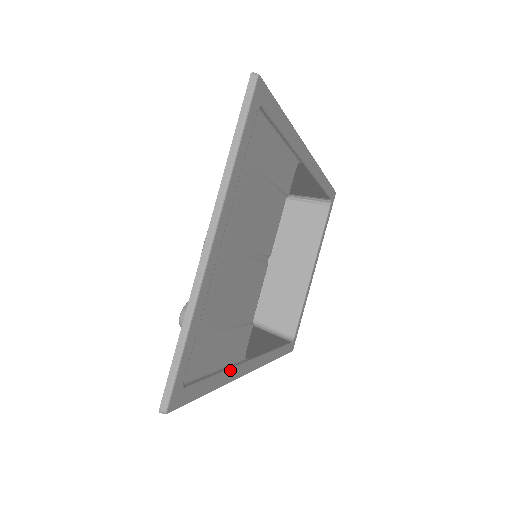
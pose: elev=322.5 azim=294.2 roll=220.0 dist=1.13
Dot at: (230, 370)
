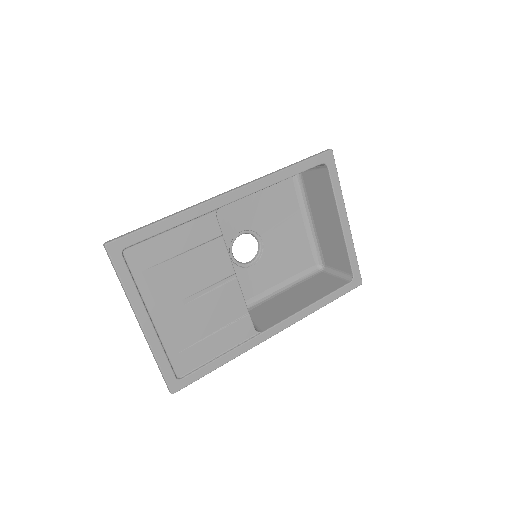
Dot at: (234, 350)
